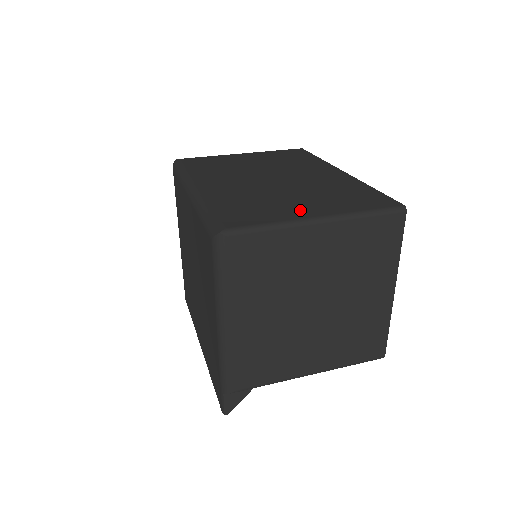
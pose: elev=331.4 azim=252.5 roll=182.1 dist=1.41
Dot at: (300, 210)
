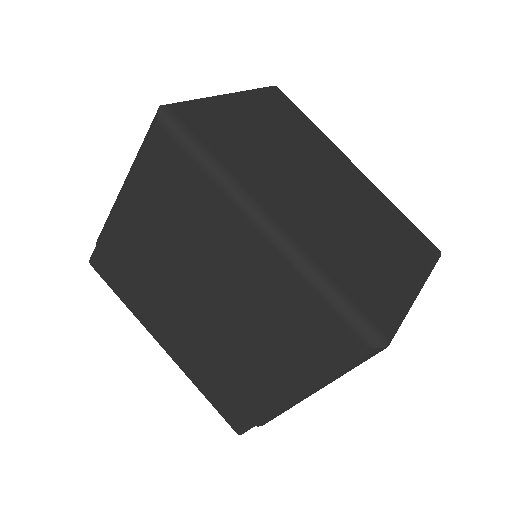
Dot at: (400, 277)
